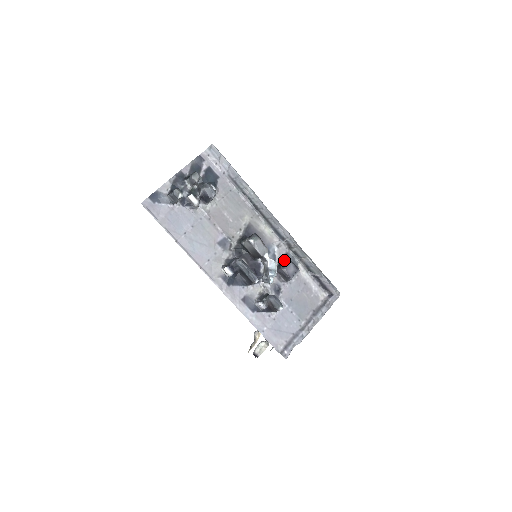
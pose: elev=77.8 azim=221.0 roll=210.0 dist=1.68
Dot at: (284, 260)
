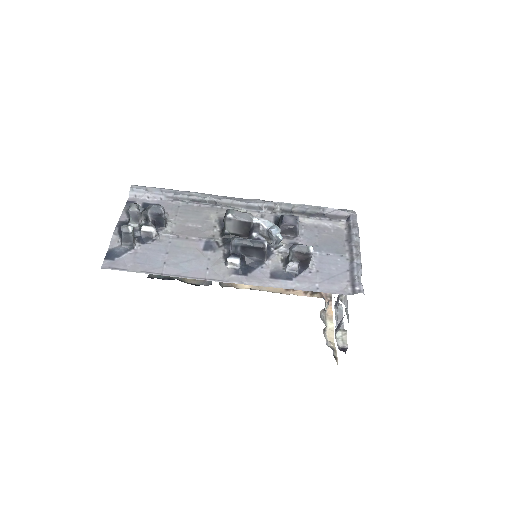
Dot at: (278, 221)
